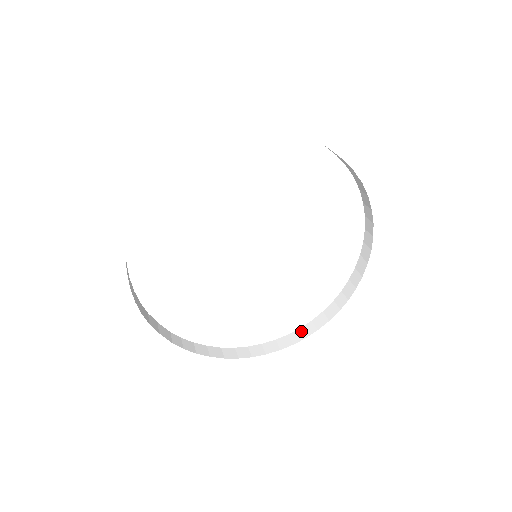
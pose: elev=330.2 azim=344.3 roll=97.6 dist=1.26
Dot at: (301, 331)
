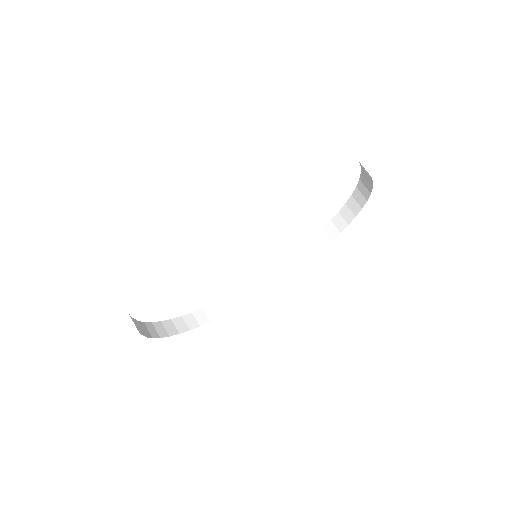
Dot at: (240, 295)
